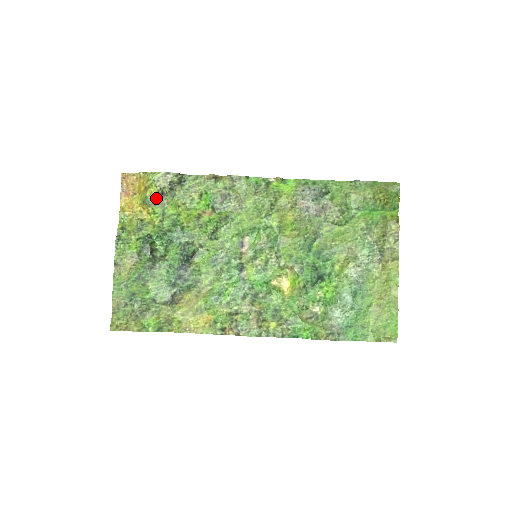
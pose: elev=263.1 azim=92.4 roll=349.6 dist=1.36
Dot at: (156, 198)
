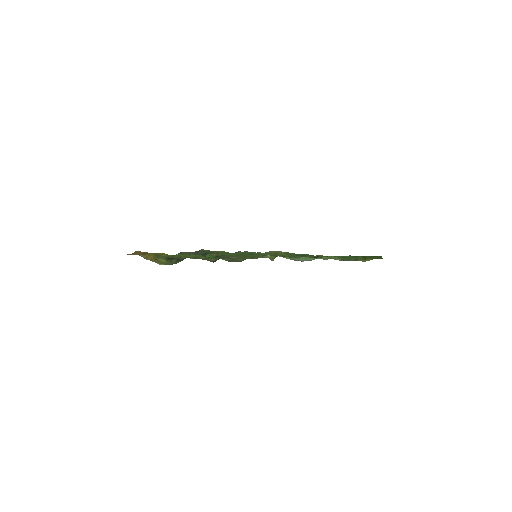
Dot at: (167, 258)
